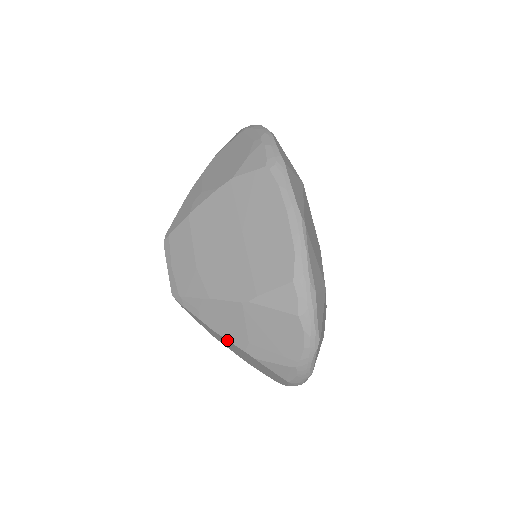
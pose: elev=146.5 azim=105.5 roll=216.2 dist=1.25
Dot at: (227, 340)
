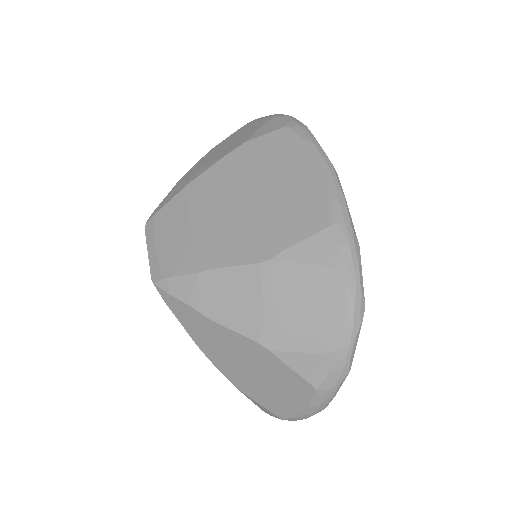
Dot at: (230, 330)
